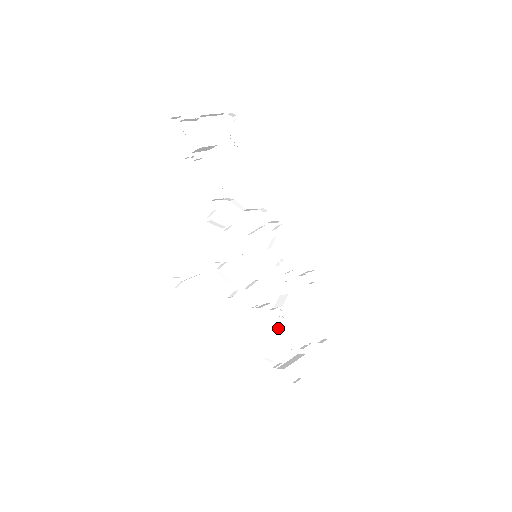
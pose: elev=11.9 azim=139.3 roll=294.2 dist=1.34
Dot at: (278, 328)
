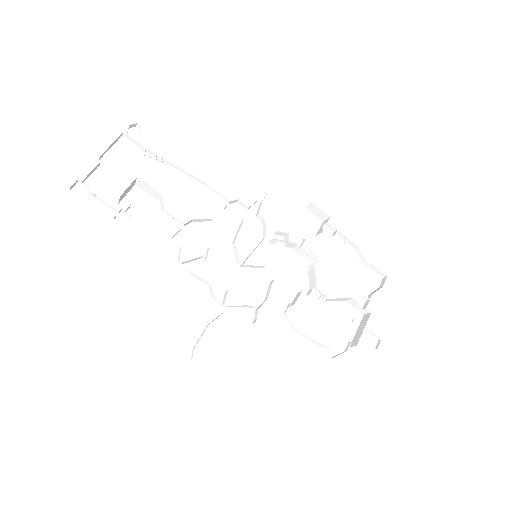
Dot at: (327, 305)
